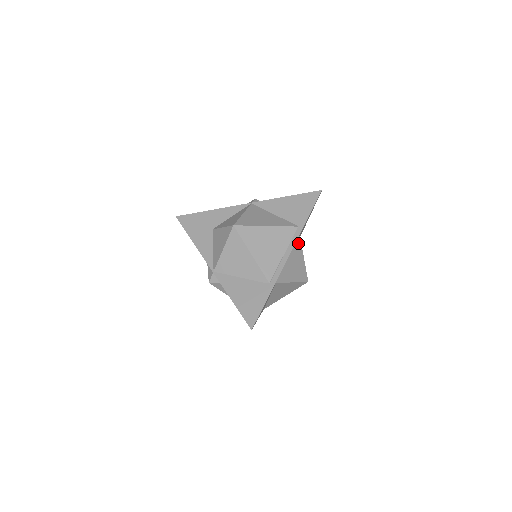
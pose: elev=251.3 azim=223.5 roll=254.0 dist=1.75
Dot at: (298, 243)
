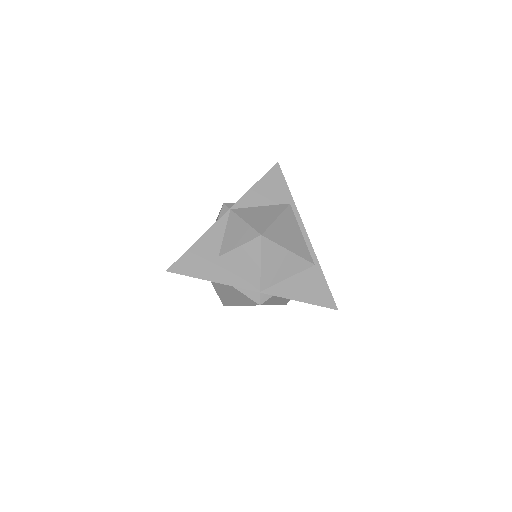
Dot at: occluded
